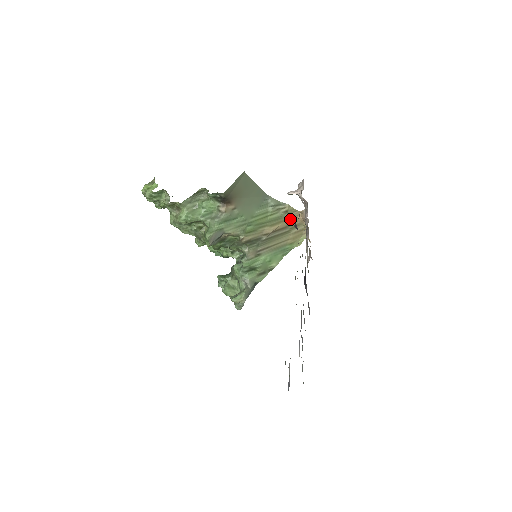
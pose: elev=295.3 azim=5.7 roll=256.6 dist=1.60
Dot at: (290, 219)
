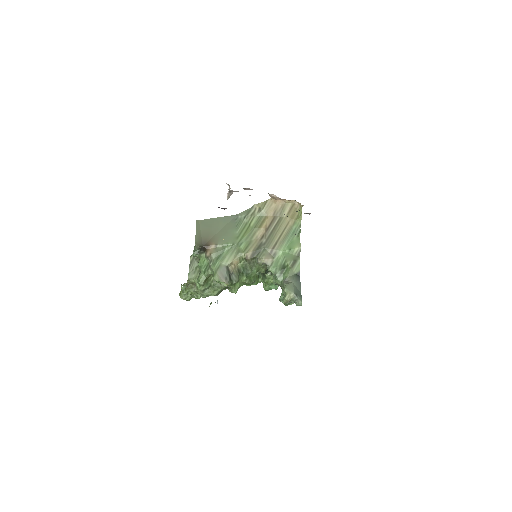
Dot at: (270, 210)
